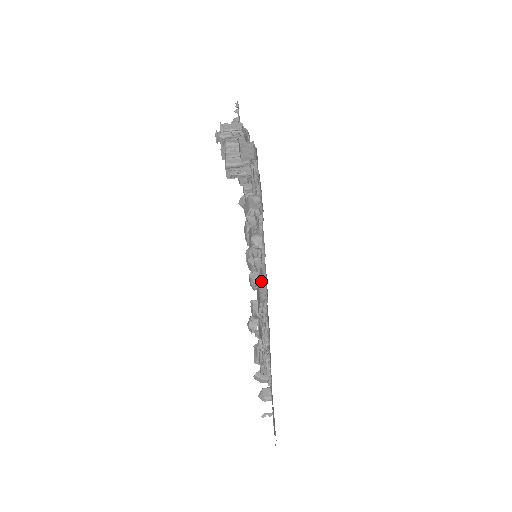
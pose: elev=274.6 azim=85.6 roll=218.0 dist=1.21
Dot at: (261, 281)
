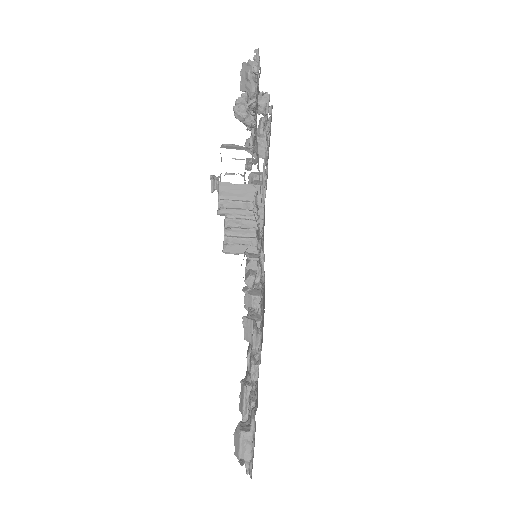
Dot at: occluded
